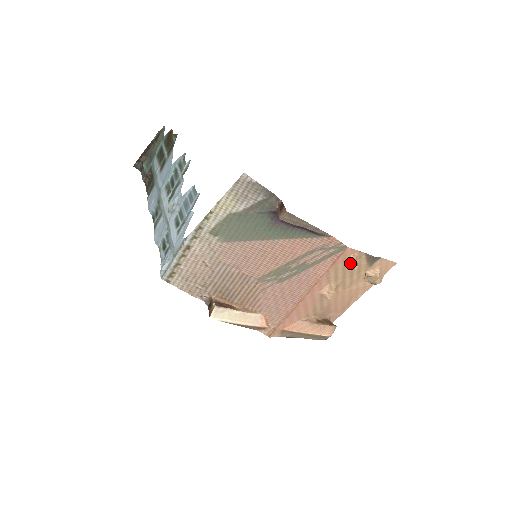
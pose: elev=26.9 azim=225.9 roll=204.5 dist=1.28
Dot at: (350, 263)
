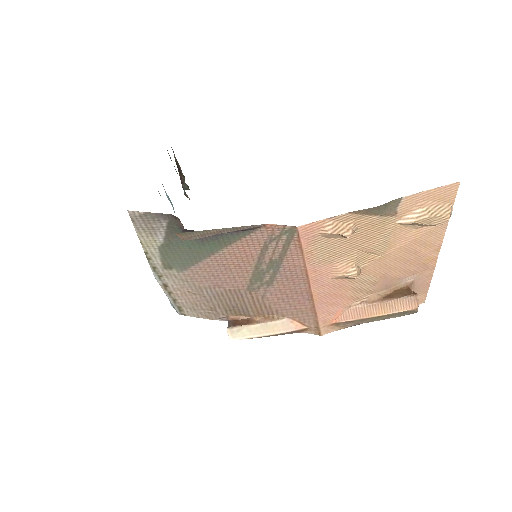
Dot at: (332, 235)
